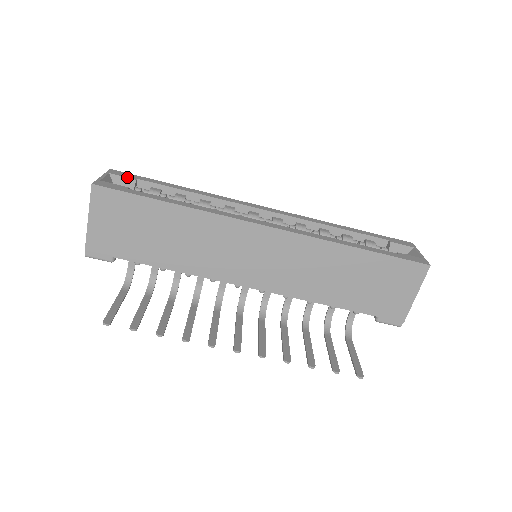
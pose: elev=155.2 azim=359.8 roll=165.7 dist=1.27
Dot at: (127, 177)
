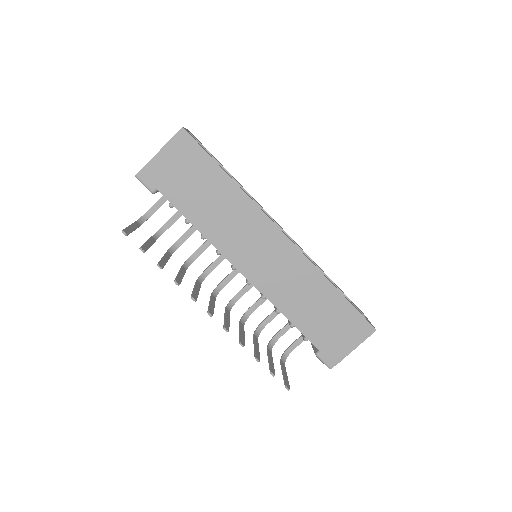
Dot at: occluded
